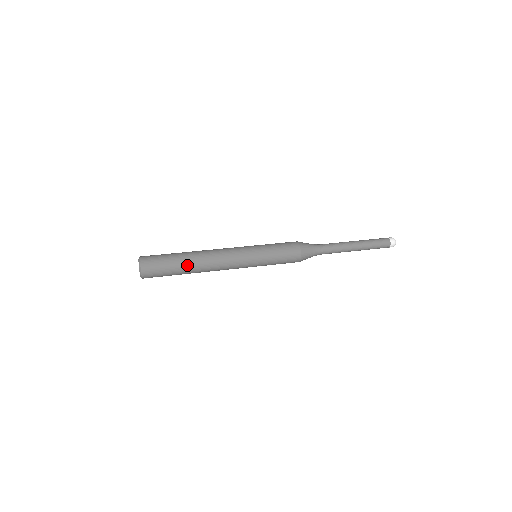
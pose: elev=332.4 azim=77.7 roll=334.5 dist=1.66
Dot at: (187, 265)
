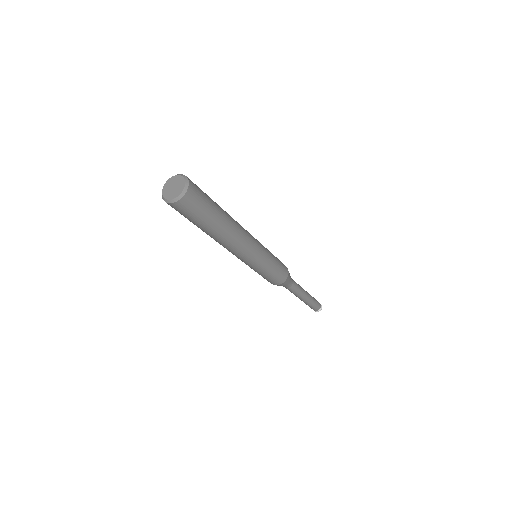
Dot at: occluded
